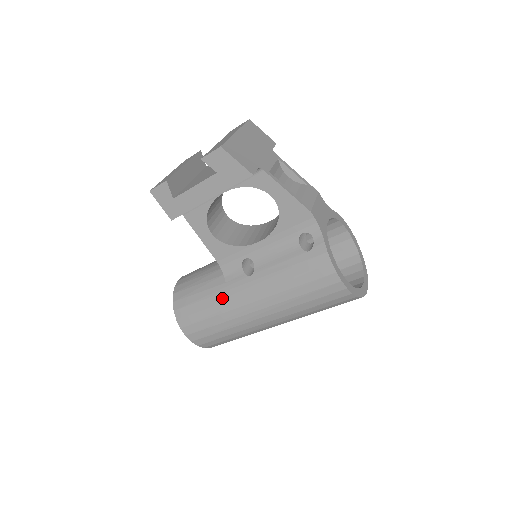
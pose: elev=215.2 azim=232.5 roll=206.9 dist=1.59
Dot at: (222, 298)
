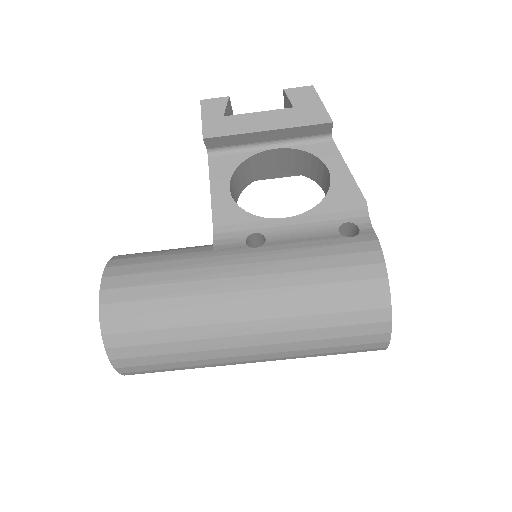
Dot at: (199, 263)
